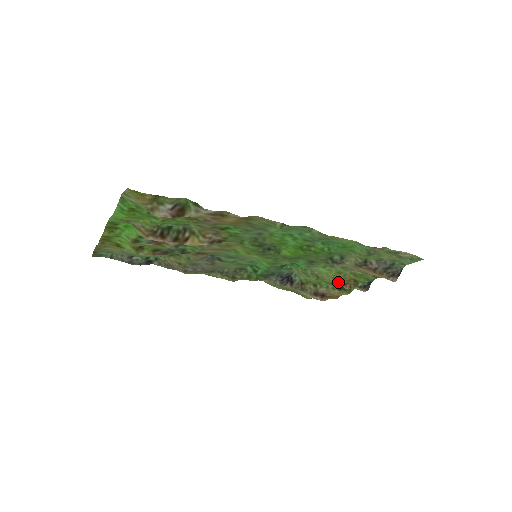
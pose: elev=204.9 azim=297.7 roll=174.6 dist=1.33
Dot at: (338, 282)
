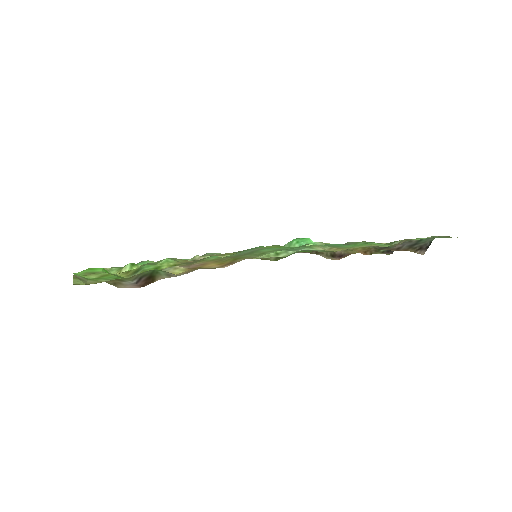
Dot at: (356, 251)
